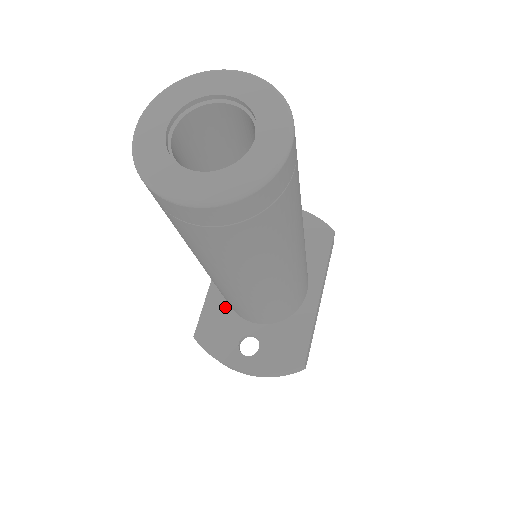
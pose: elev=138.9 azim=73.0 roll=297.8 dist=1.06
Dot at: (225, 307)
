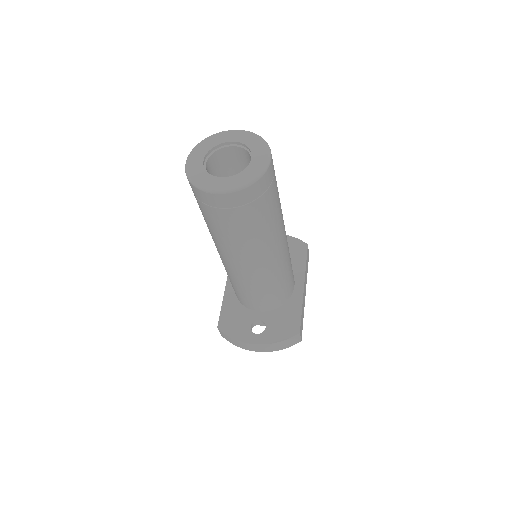
Dot at: (237, 304)
